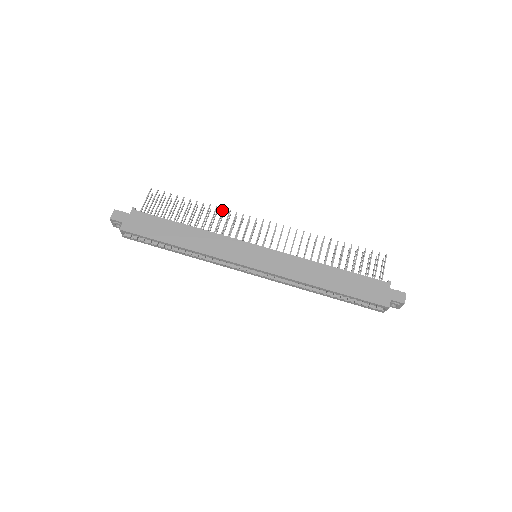
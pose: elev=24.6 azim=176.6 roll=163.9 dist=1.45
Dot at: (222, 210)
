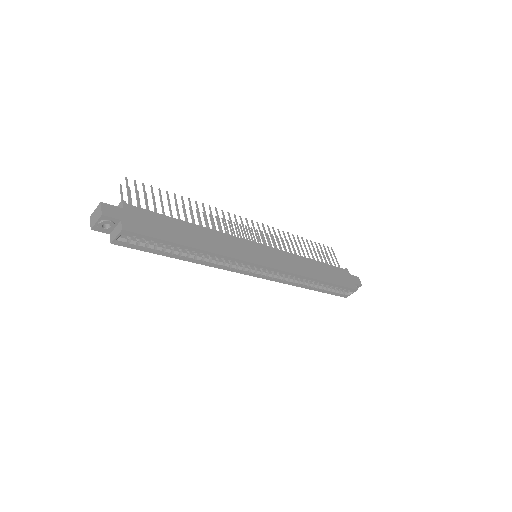
Dot at: (210, 207)
